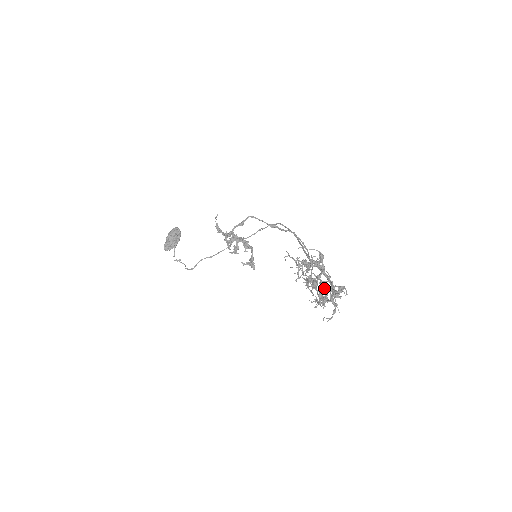
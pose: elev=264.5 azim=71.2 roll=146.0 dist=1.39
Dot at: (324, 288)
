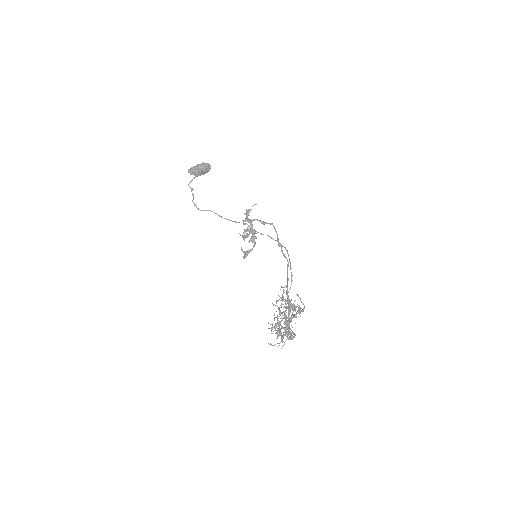
Dot at: occluded
